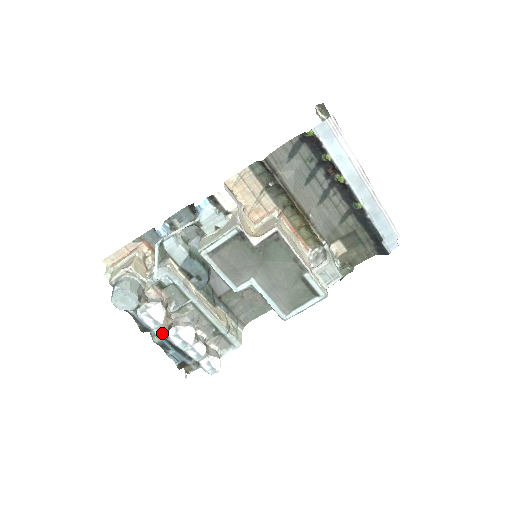
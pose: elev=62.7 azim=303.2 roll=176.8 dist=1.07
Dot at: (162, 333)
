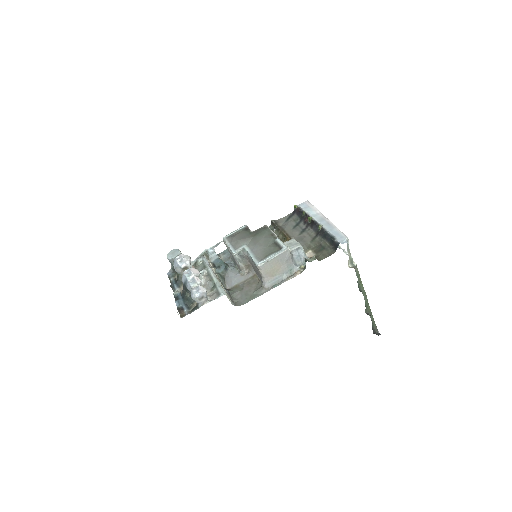
Dot at: (181, 292)
